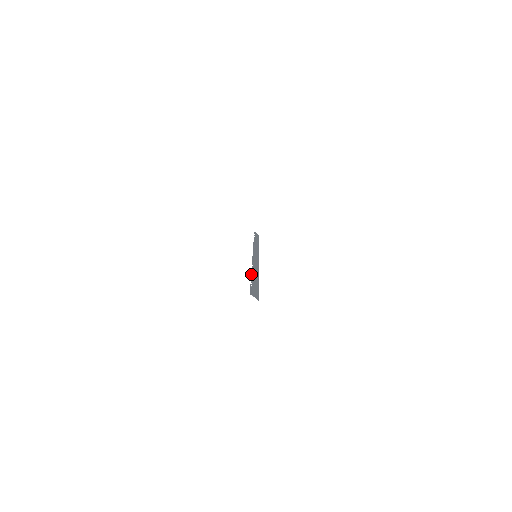
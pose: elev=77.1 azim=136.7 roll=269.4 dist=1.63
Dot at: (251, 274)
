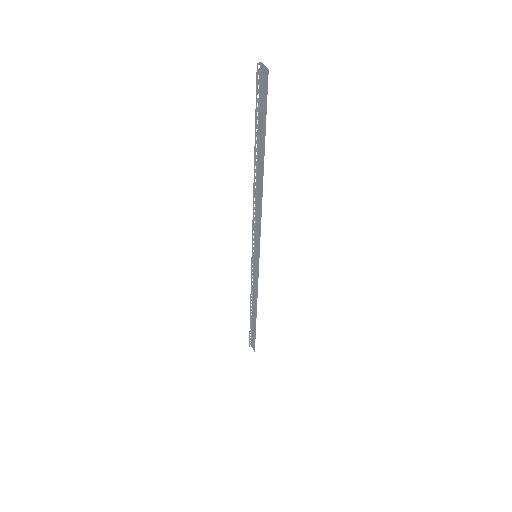
Dot at: (254, 167)
